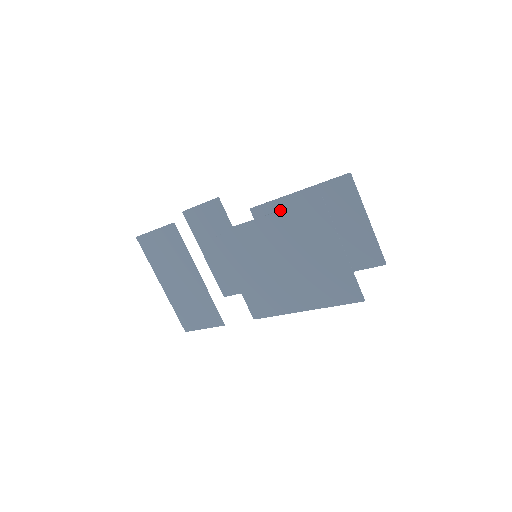
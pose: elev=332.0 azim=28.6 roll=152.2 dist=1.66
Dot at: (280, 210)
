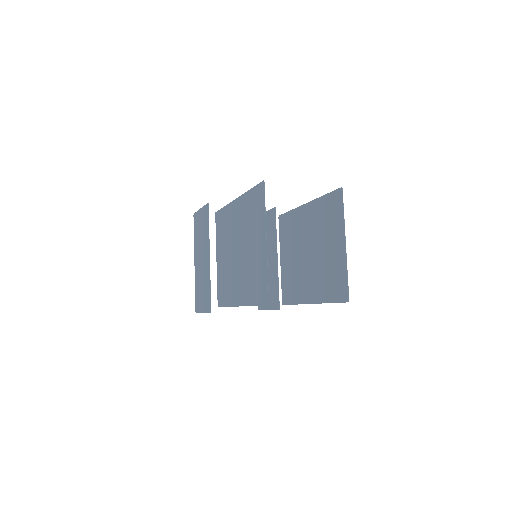
Dot at: occluded
